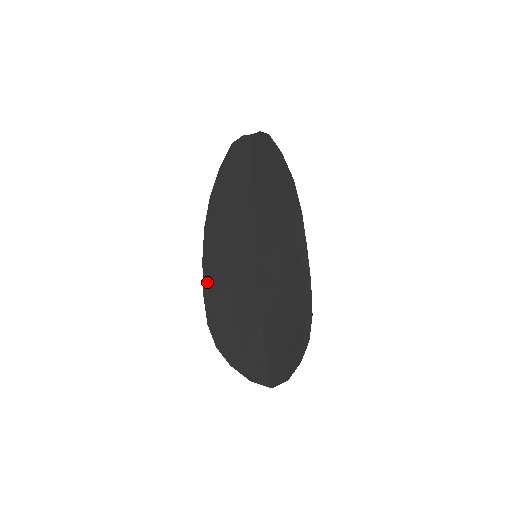
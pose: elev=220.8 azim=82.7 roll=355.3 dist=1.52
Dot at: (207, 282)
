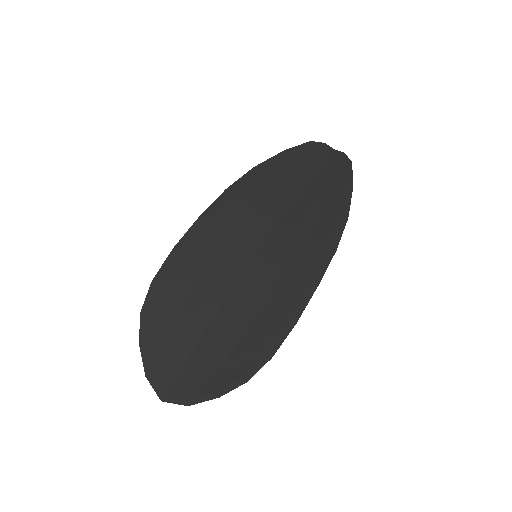
Dot at: (187, 240)
